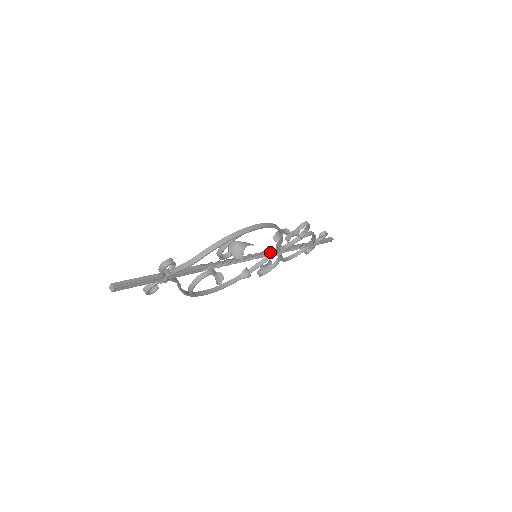
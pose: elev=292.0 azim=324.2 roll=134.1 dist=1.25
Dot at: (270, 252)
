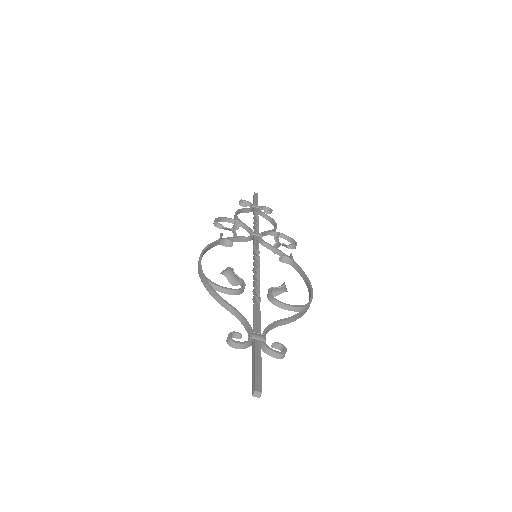
Dot at: (258, 246)
